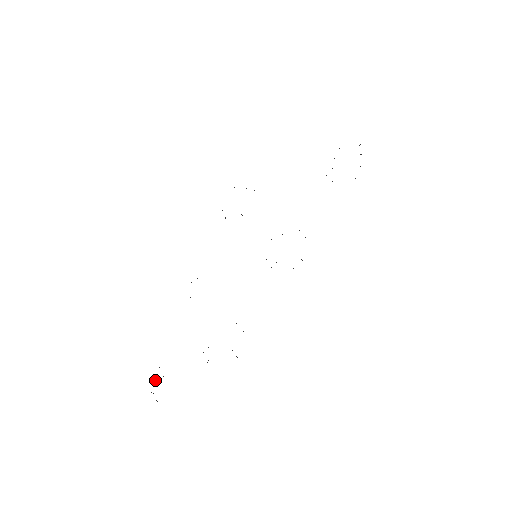
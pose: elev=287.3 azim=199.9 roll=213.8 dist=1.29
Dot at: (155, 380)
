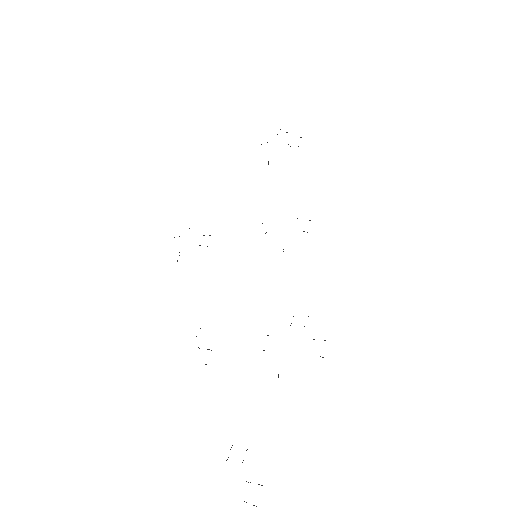
Dot at: occluded
